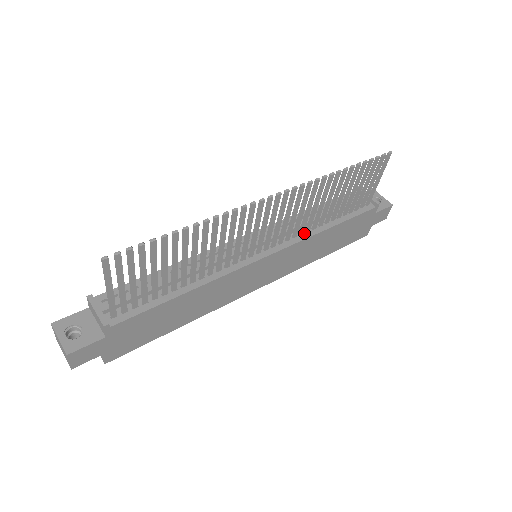
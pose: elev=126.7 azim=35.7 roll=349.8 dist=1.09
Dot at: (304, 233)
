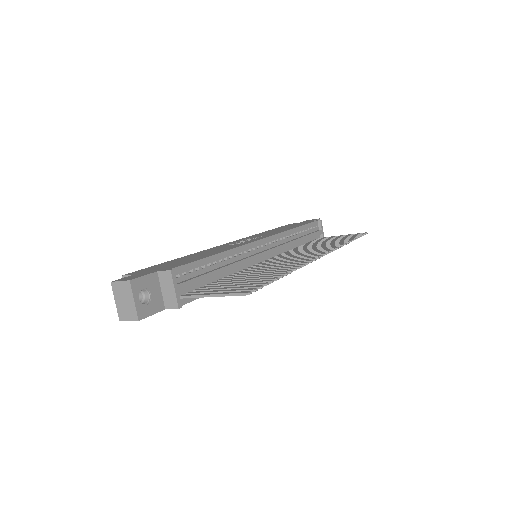
Dot at: occluded
